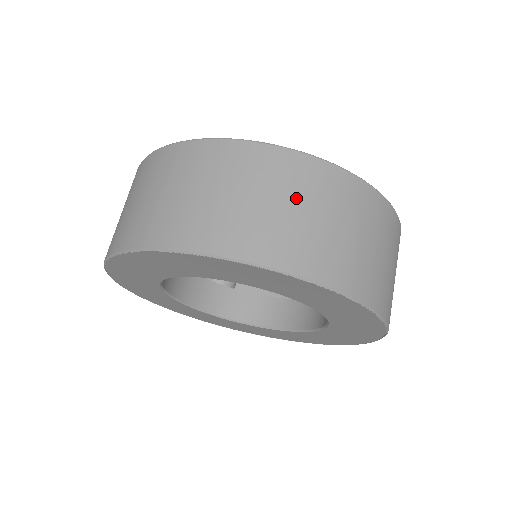
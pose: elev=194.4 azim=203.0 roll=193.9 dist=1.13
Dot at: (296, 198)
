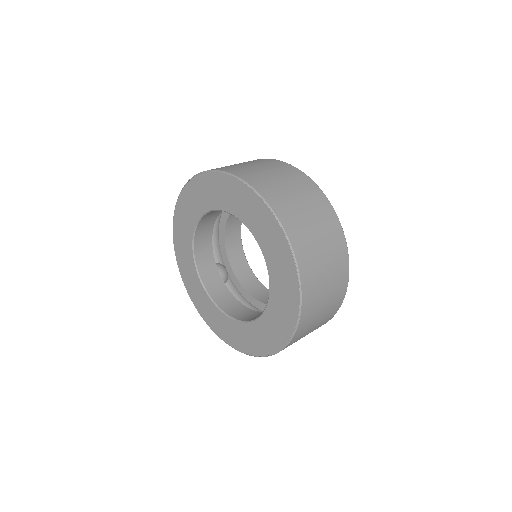
Dot at: (309, 207)
